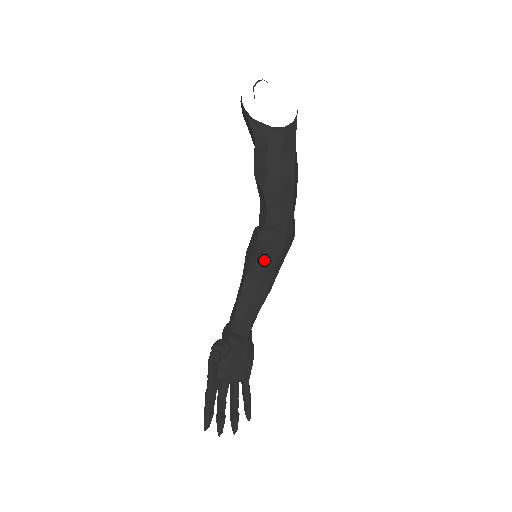
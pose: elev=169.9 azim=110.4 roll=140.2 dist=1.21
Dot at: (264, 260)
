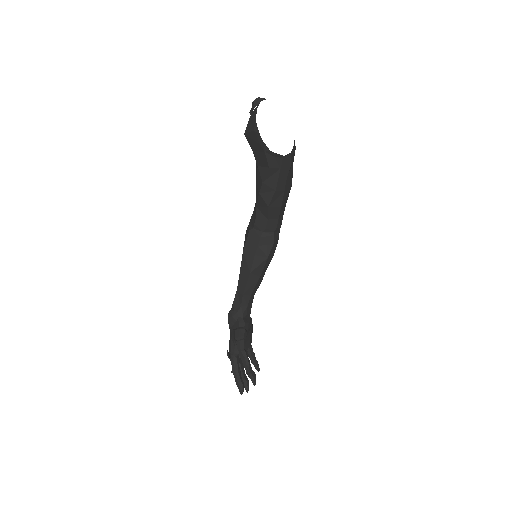
Dot at: (267, 261)
